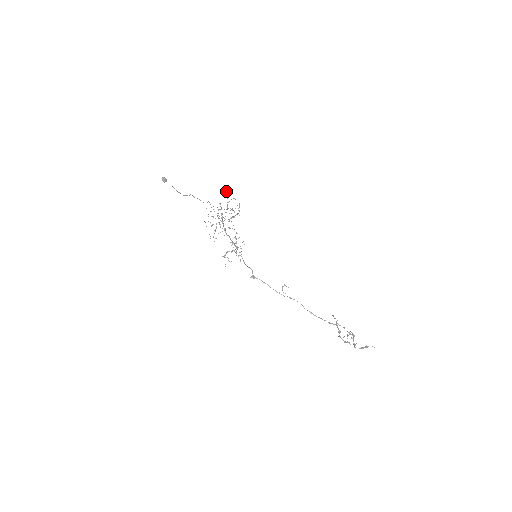
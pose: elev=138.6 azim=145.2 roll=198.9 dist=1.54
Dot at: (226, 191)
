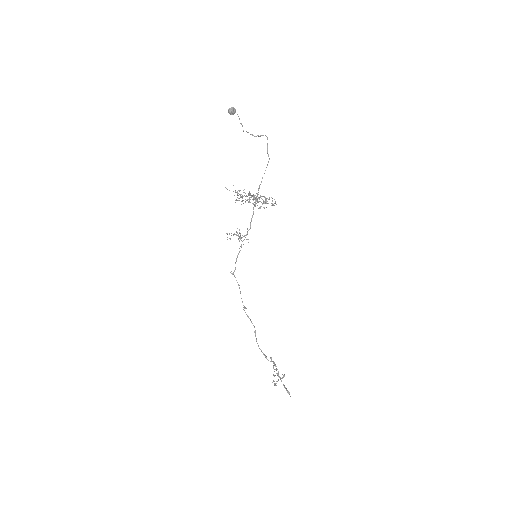
Dot at: occluded
